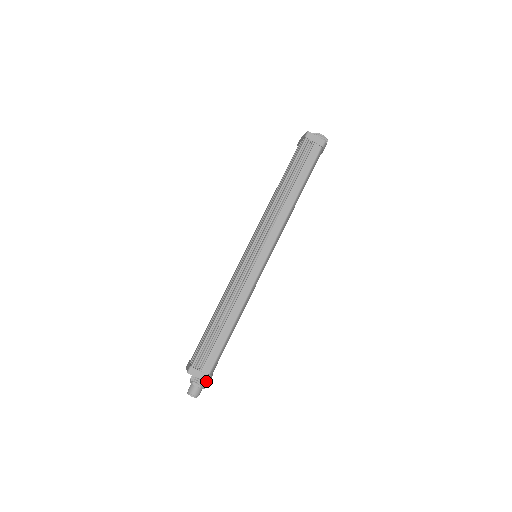
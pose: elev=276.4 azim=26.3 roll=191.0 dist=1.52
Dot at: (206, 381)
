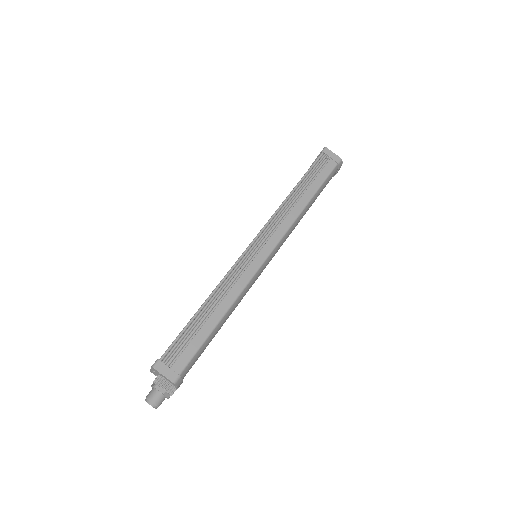
Dot at: (174, 382)
